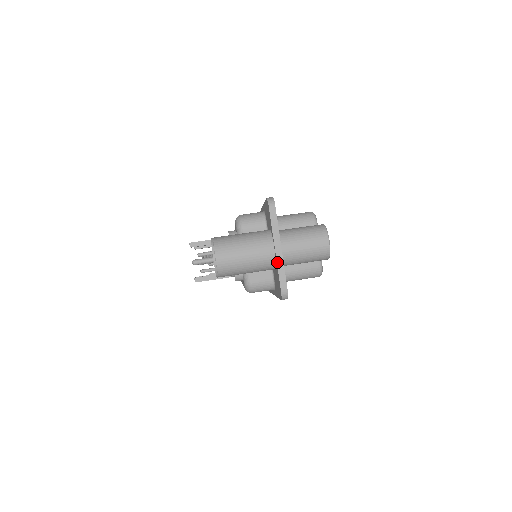
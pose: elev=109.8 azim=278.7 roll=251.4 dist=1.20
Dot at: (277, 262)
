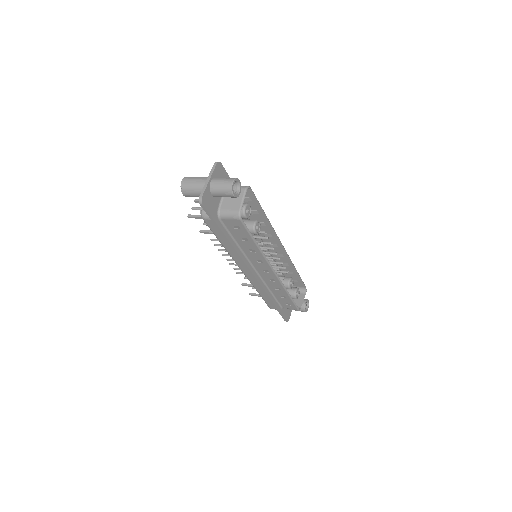
Dot at: (204, 185)
